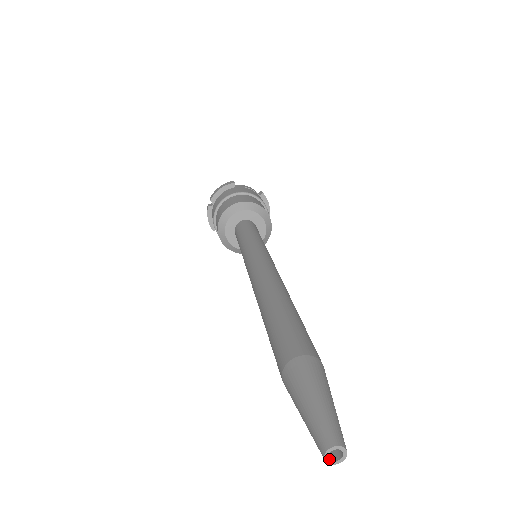
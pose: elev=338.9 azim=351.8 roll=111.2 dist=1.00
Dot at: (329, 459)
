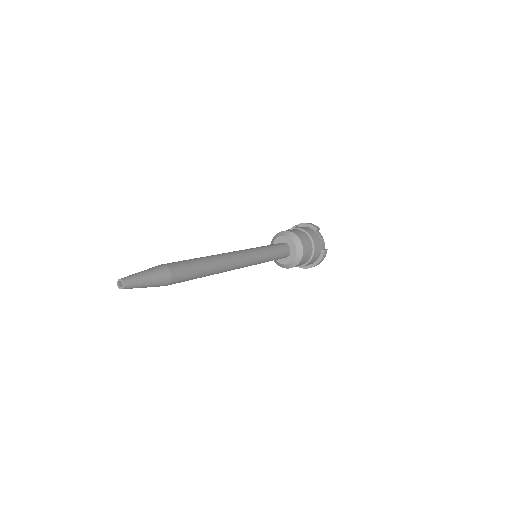
Dot at: (118, 283)
